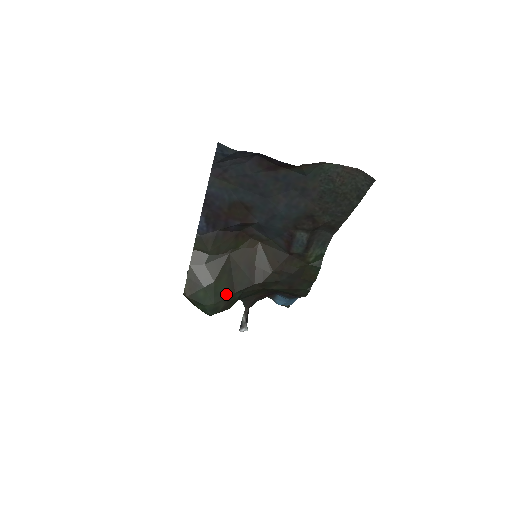
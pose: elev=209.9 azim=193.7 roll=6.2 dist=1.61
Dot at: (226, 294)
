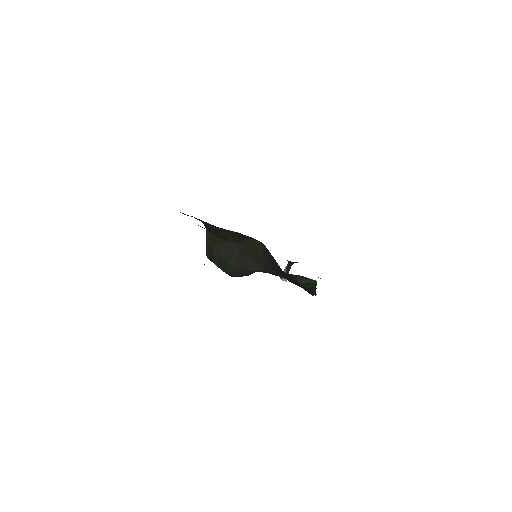
Dot at: (237, 270)
